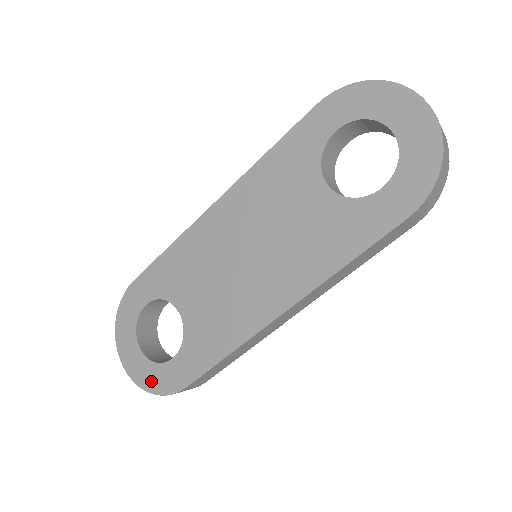
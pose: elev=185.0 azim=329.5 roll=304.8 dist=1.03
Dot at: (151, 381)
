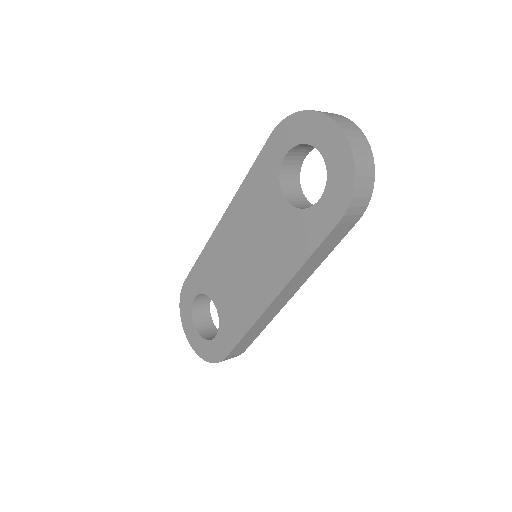
Dot at: (206, 353)
